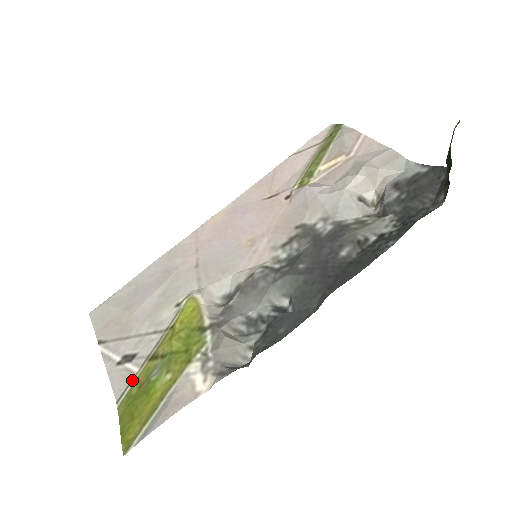
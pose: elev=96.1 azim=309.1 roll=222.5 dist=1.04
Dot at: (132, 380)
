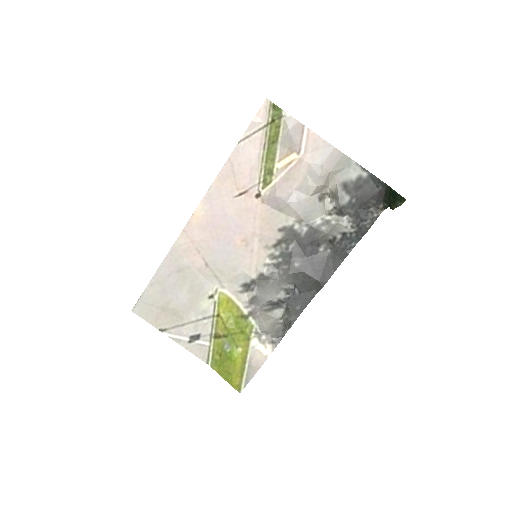
Dot at: (209, 351)
